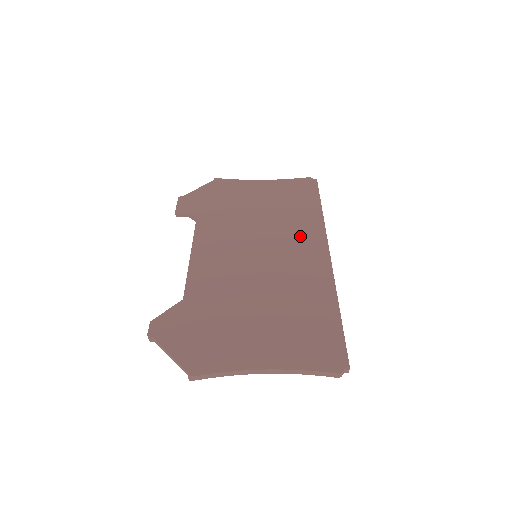
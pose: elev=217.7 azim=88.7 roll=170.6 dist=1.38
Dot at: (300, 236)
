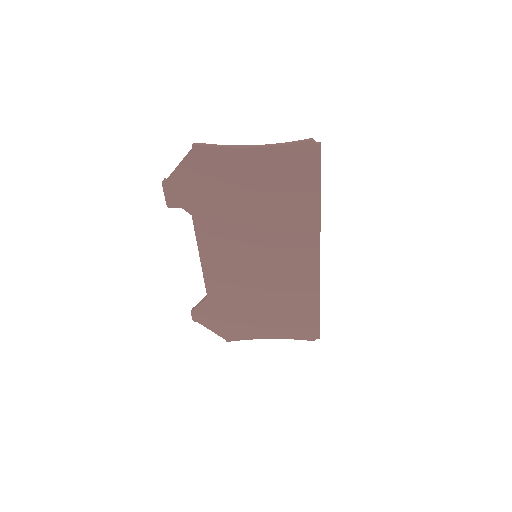
Dot at: (295, 238)
